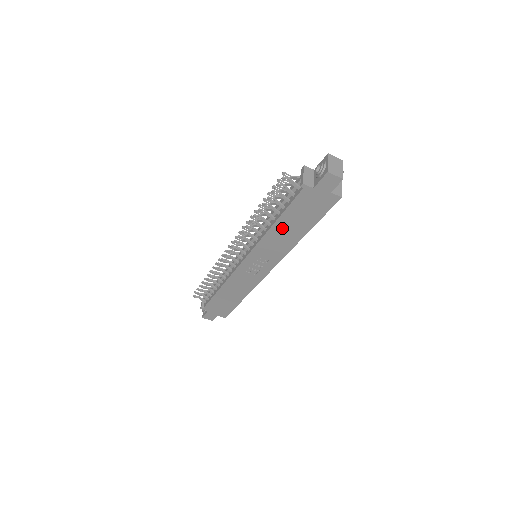
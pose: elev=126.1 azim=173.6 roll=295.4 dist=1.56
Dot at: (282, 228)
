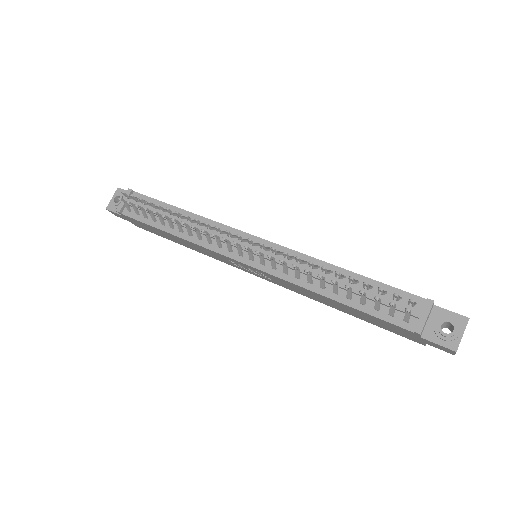
Dot at: (332, 301)
